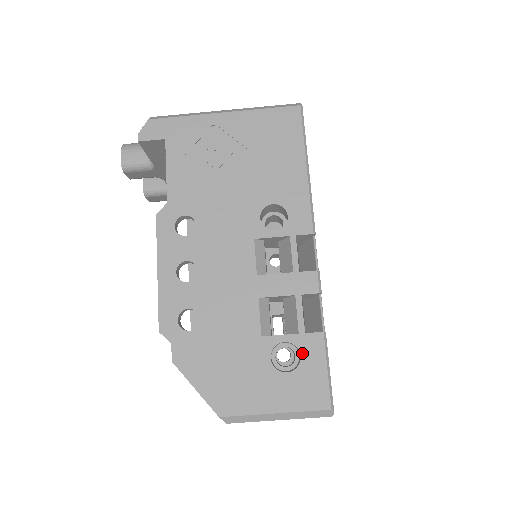
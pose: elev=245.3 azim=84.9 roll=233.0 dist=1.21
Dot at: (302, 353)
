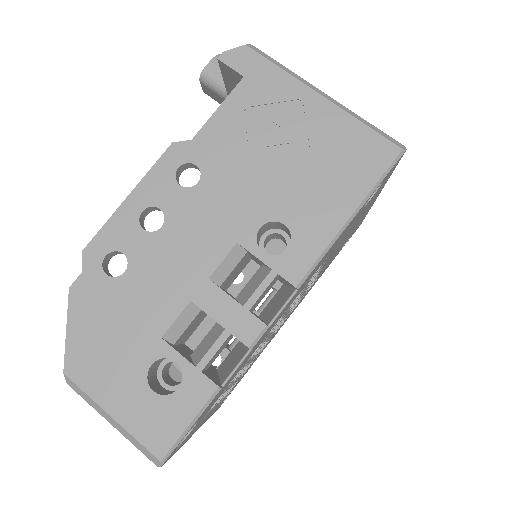
Dot at: (182, 387)
